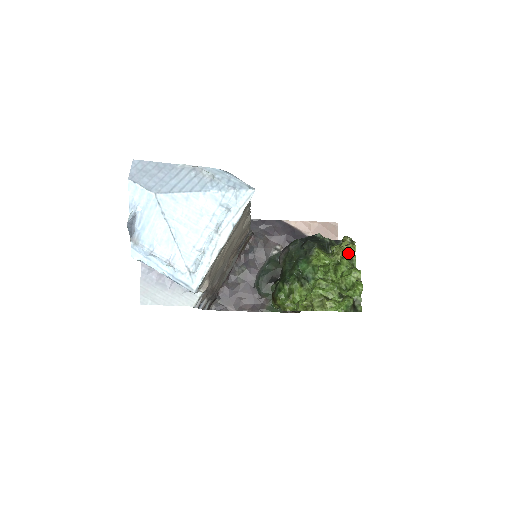
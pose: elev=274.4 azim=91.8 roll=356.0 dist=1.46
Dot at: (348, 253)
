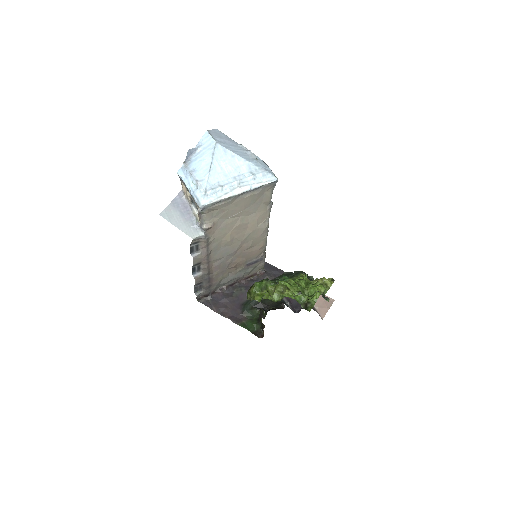
Dot at: (325, 284)
